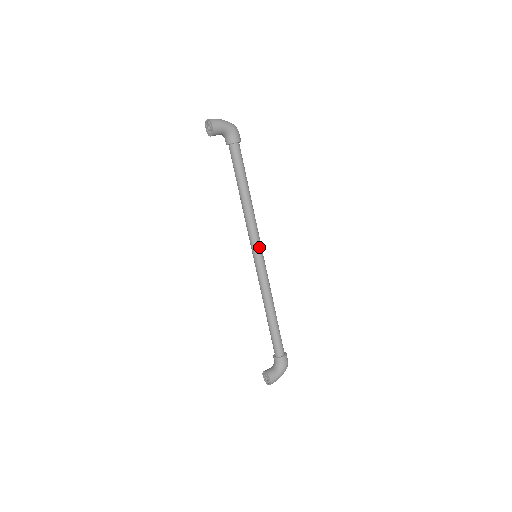
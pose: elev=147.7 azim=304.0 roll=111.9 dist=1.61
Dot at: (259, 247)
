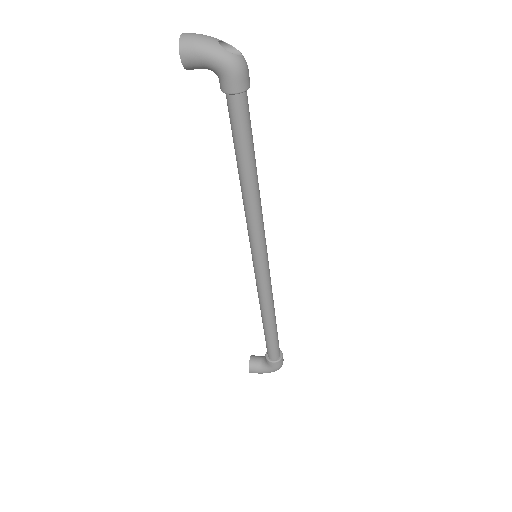
Dot at: (257, 251)
